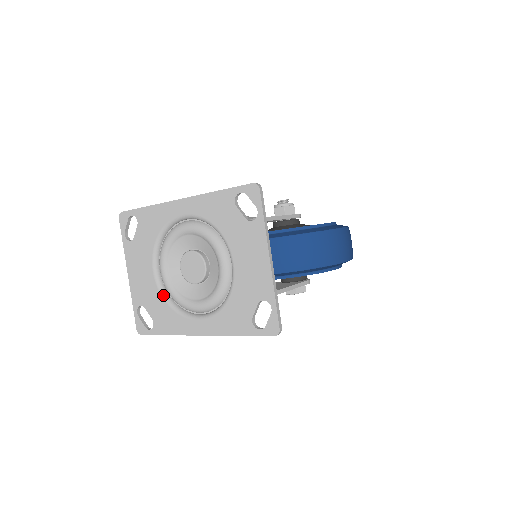
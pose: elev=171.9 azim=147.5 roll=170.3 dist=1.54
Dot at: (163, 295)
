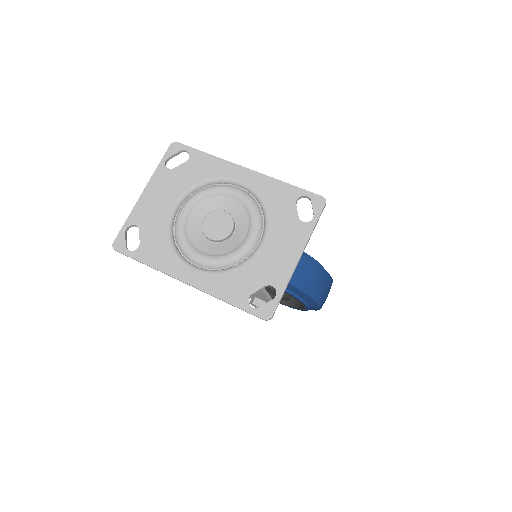
Dot at: (169, 229)
